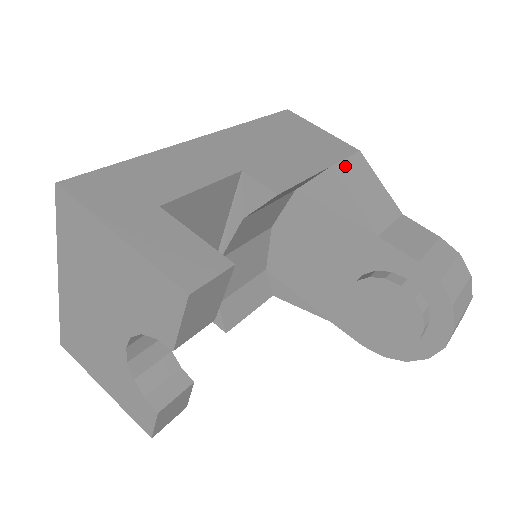
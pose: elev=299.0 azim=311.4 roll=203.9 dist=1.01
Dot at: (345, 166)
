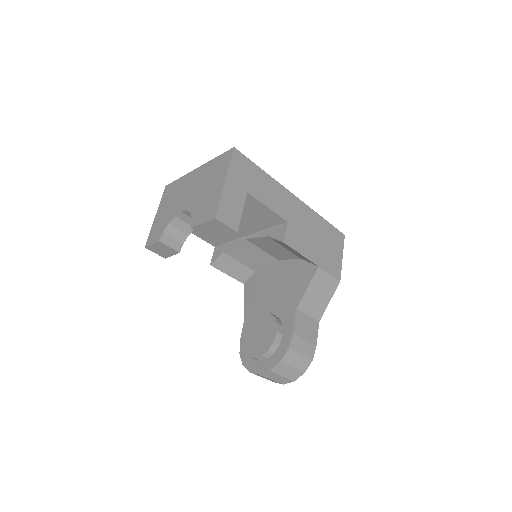
Dot at: (324, 275)
